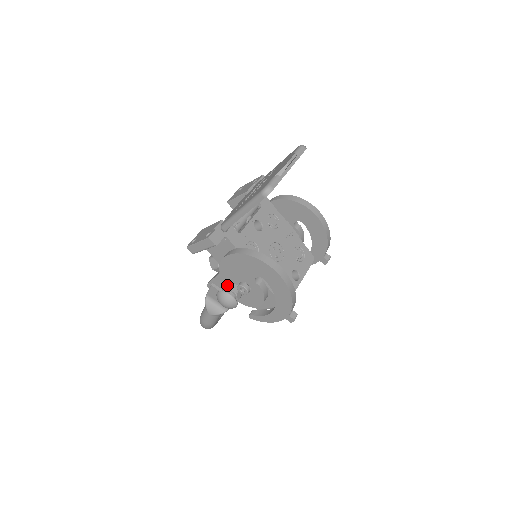
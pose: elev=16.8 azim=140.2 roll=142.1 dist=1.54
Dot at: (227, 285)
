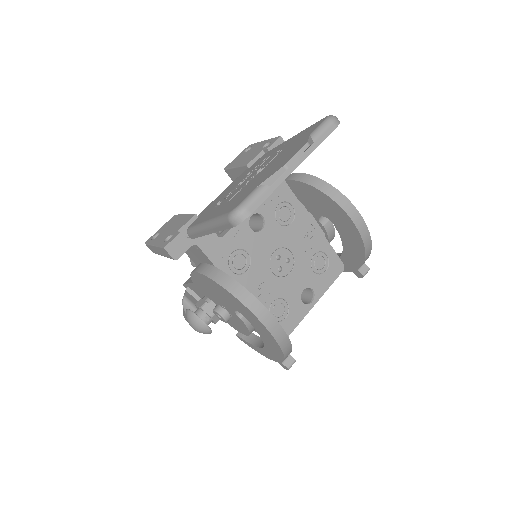
Dot at: (202, 300)
